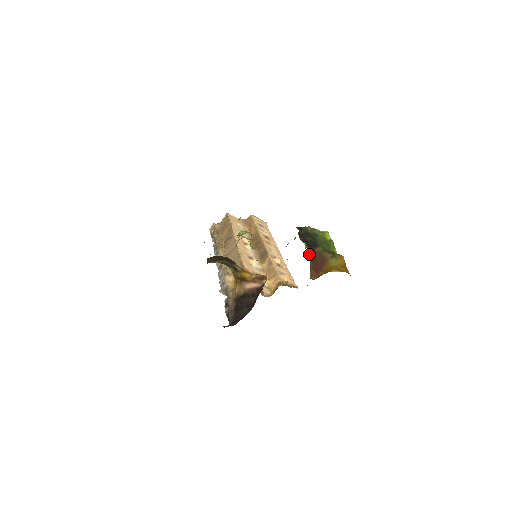
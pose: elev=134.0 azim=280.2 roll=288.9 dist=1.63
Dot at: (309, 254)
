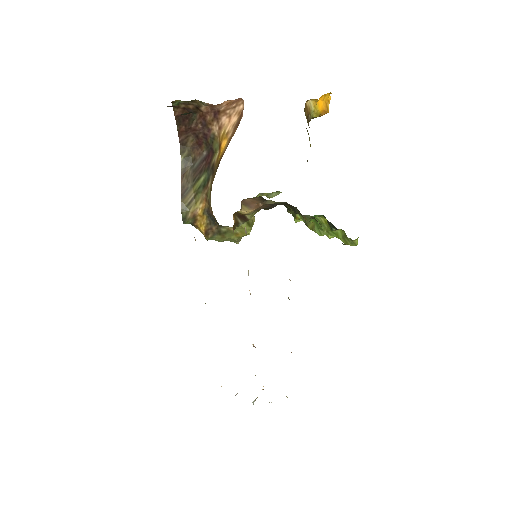
Dot at: occluded
